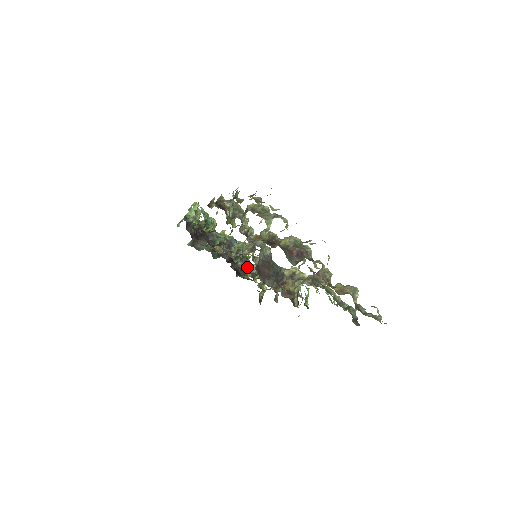
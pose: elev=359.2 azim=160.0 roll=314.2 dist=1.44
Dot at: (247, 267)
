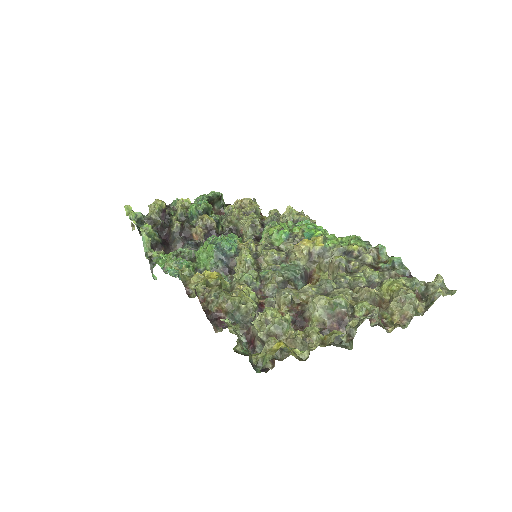
Dot at: (234, 222)
